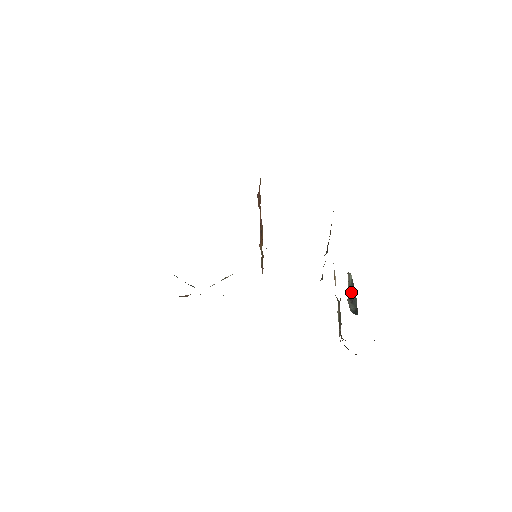
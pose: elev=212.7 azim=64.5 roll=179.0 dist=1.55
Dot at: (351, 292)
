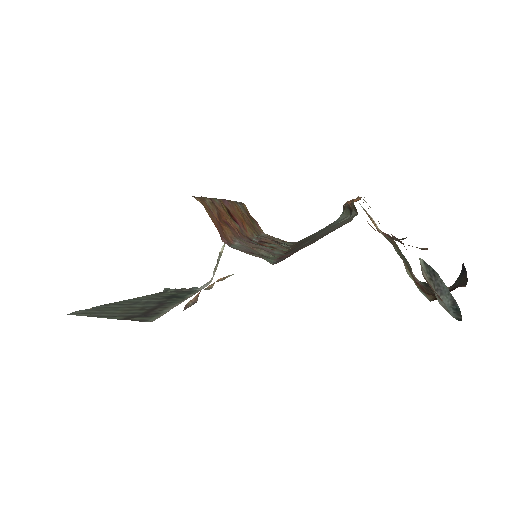
Dot at: (432, 279)
